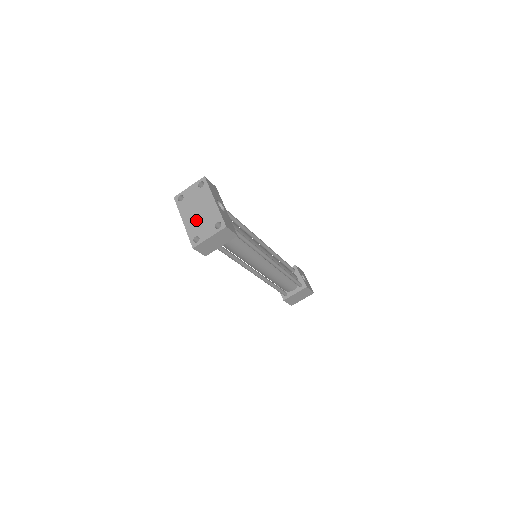
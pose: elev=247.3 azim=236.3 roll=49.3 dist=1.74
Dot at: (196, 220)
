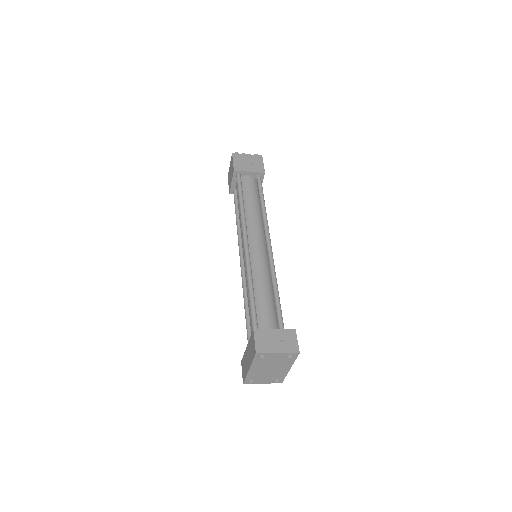
Dot at: (262, 373)
